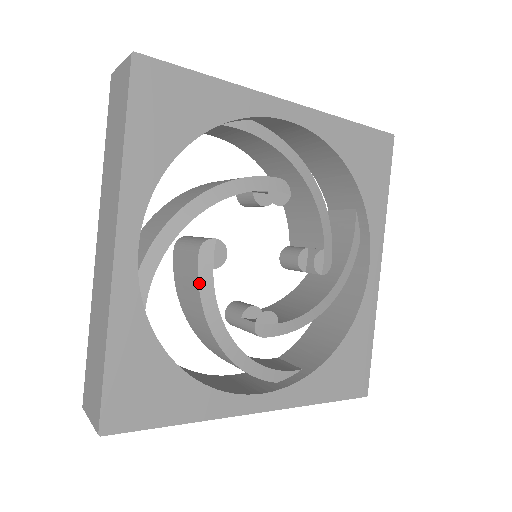
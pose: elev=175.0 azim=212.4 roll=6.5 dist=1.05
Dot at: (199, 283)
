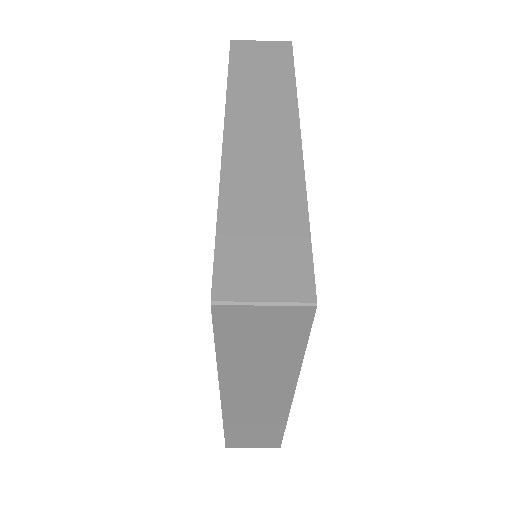
Dot at: occluded
